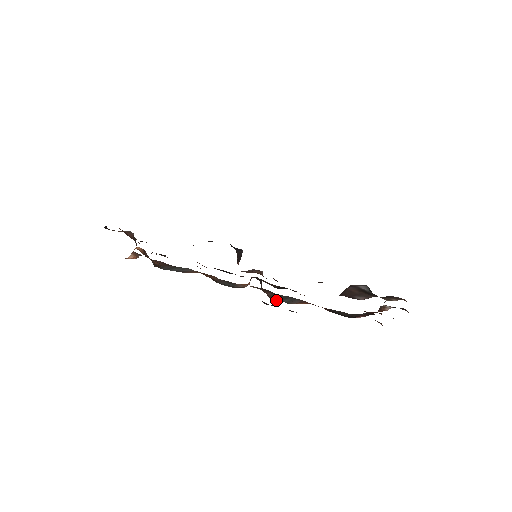
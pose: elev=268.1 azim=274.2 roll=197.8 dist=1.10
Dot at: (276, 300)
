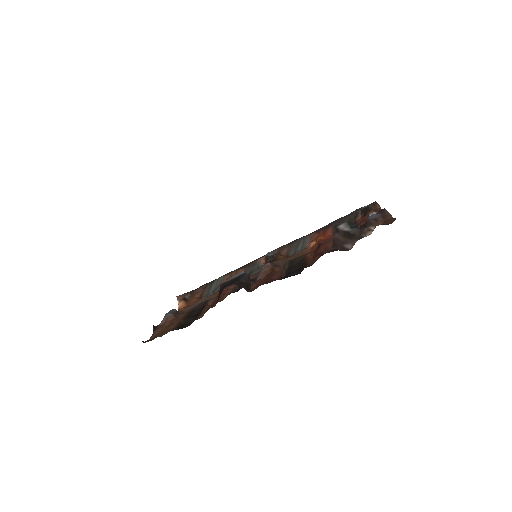
Dot at: (293, 253)
